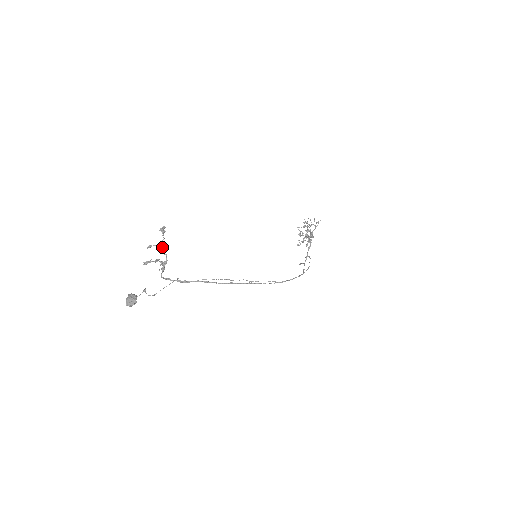
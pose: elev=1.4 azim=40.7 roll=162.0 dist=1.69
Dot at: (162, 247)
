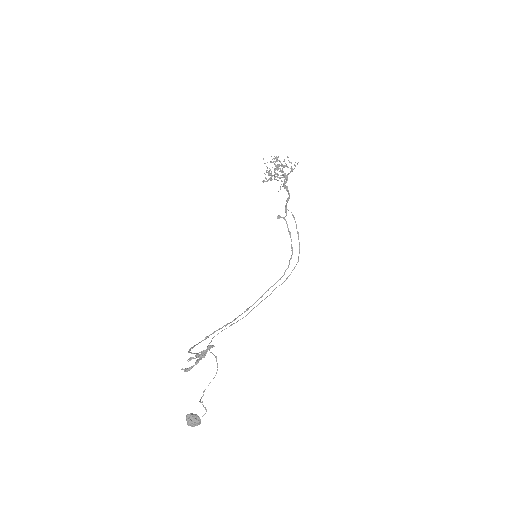
Dot at: occluded
